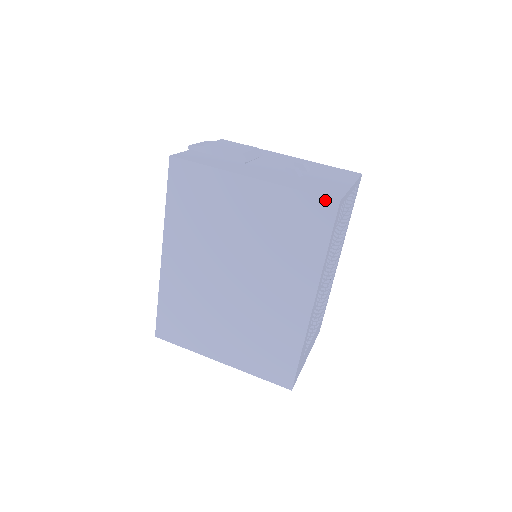
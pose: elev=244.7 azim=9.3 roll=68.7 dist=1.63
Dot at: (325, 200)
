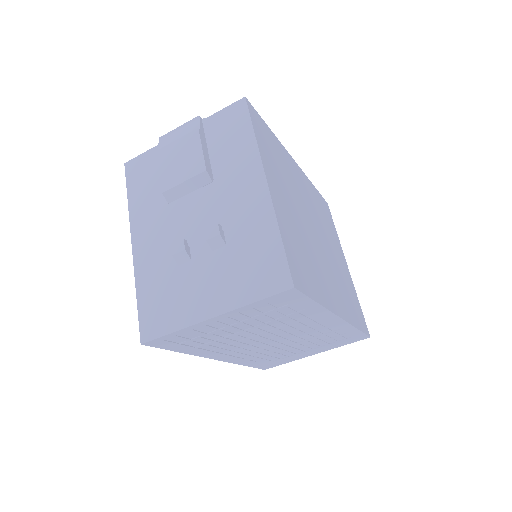
Dot at: (141, 328)
